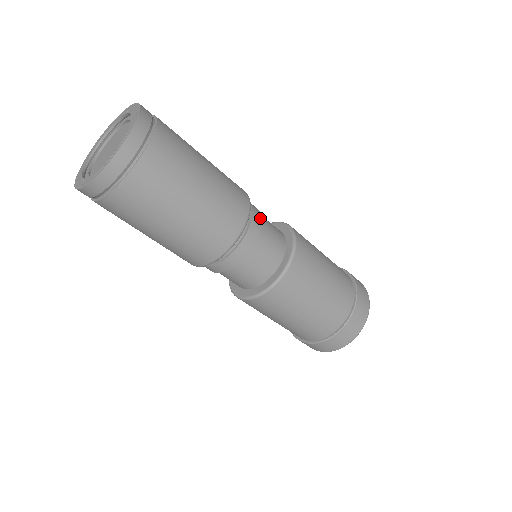
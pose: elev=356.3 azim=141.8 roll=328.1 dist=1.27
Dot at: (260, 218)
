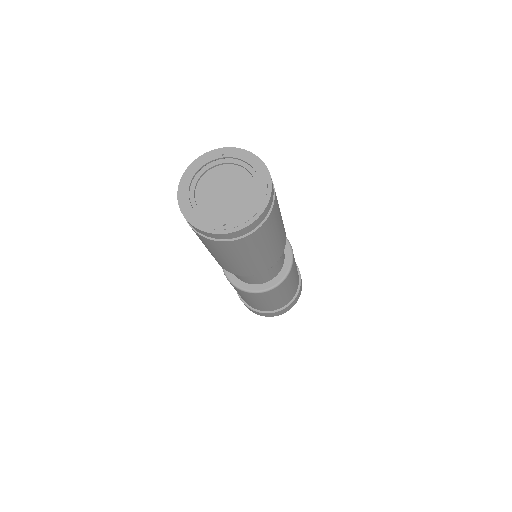
Dot at: occluded
